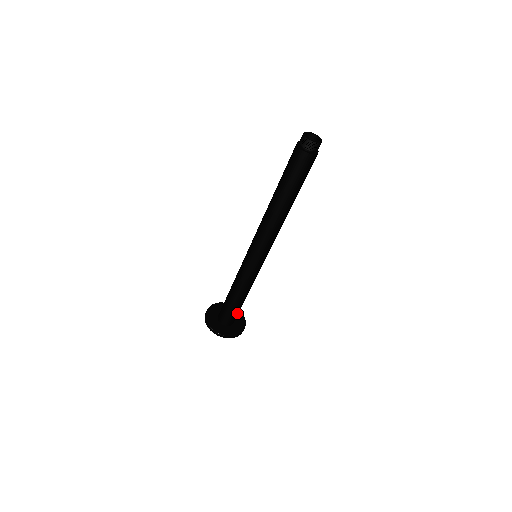
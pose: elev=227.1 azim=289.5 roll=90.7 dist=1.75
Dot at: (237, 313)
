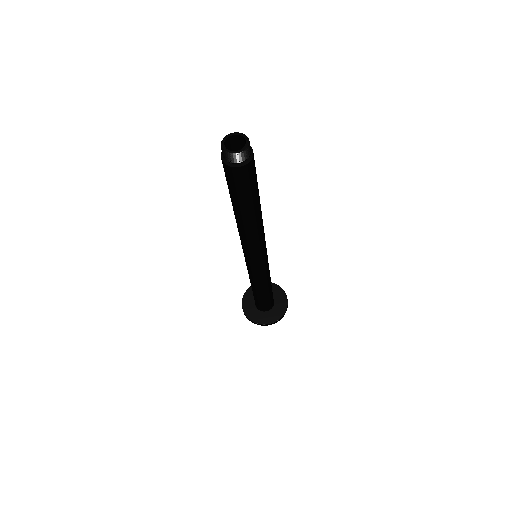
Dot at: (270, 299)
